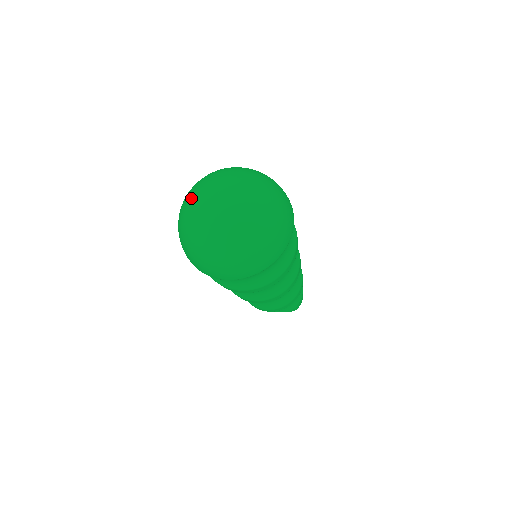
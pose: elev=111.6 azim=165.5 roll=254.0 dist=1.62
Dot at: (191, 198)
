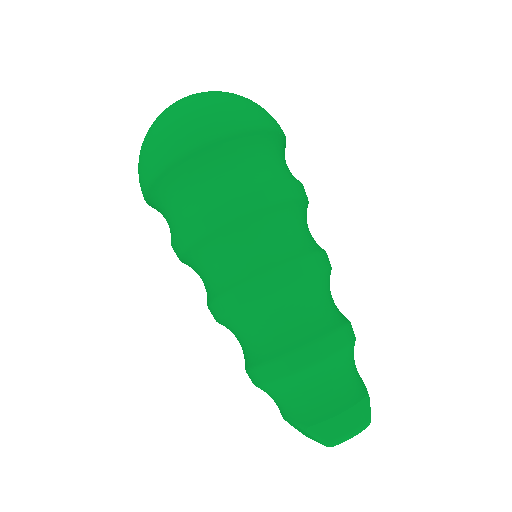
Dot at: occluded
